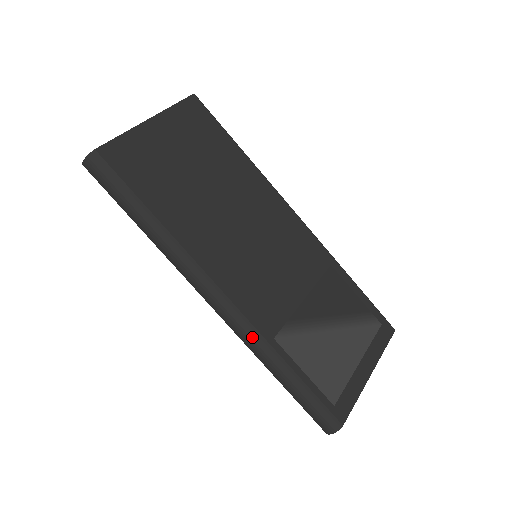
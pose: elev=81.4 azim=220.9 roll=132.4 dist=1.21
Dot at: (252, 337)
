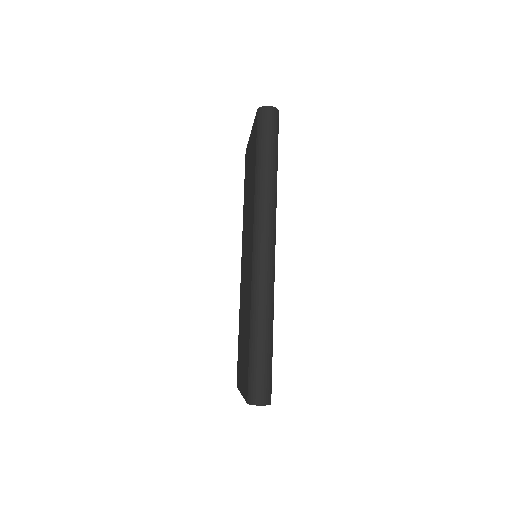
Dot at: (272, 290)
